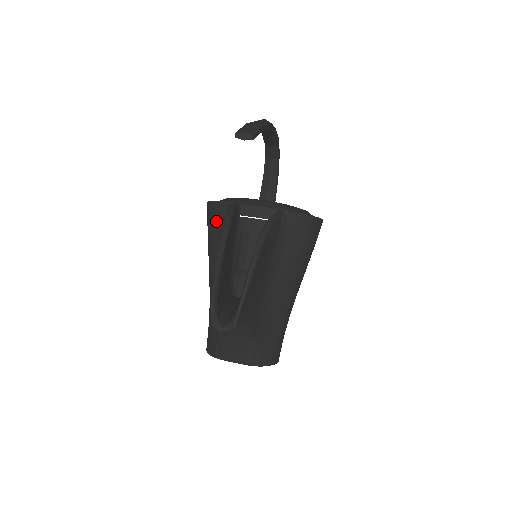
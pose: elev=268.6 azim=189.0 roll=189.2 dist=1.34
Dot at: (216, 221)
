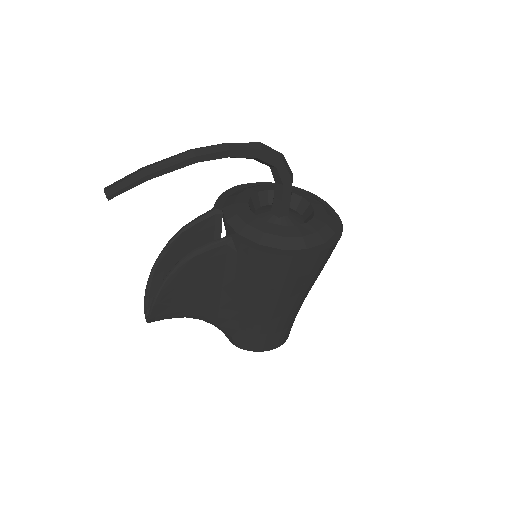
Dot at: occluded
